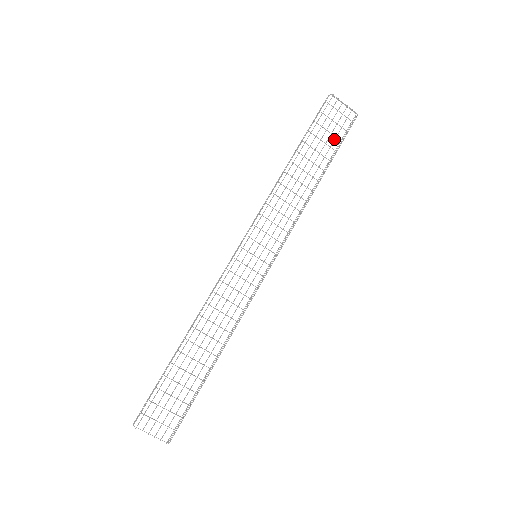
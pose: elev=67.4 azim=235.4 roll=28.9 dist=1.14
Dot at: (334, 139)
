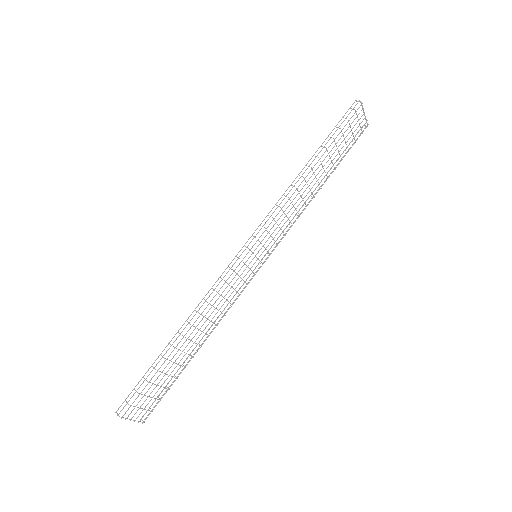
Dot at: (346, 148)
